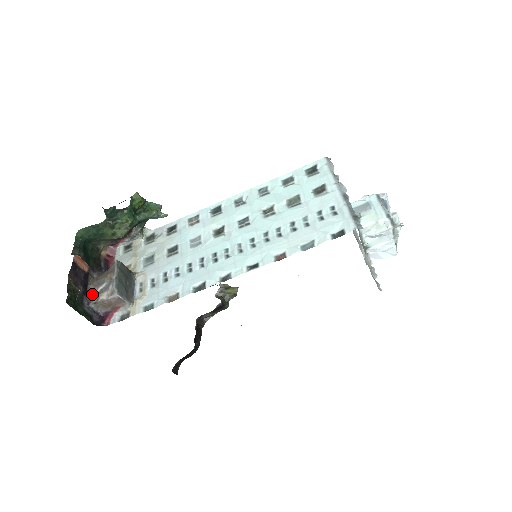
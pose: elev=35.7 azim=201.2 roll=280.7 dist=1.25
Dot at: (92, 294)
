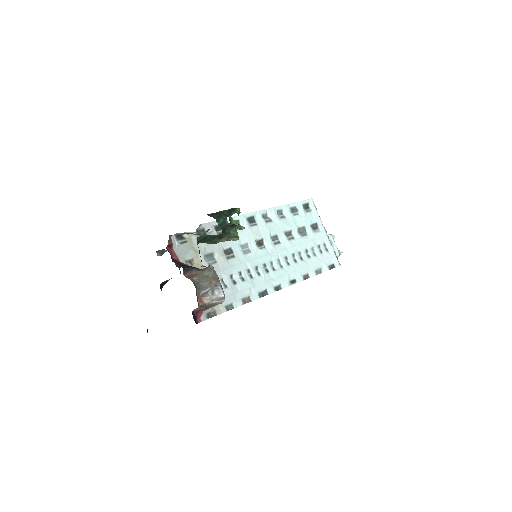
Dot at: (197, 297)
